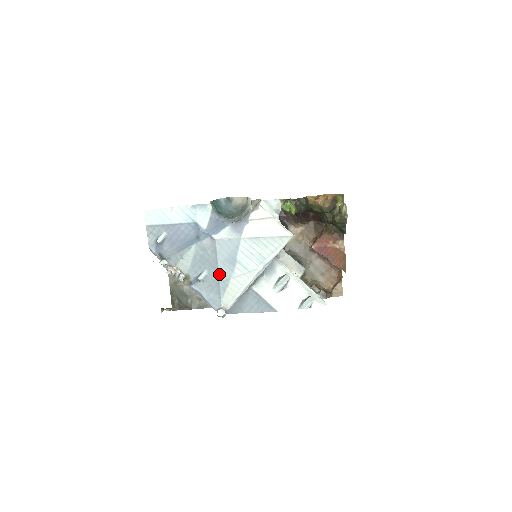
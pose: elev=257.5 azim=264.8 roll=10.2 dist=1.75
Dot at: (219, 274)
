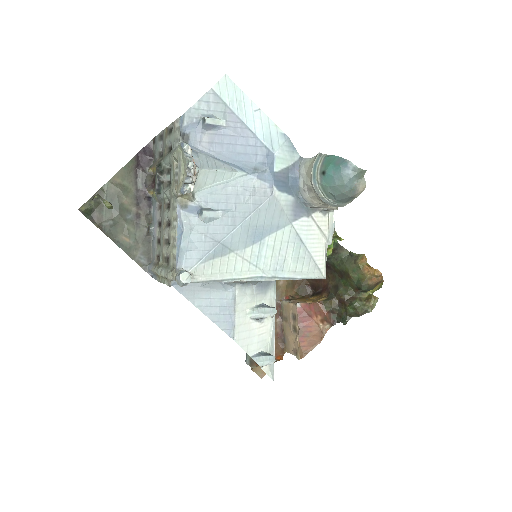
Dot at: (231, 233)
